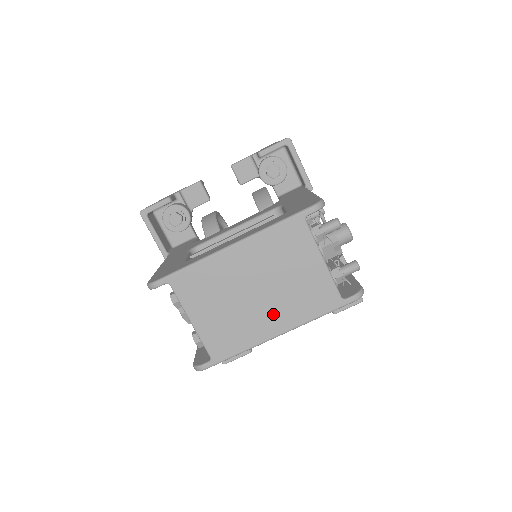
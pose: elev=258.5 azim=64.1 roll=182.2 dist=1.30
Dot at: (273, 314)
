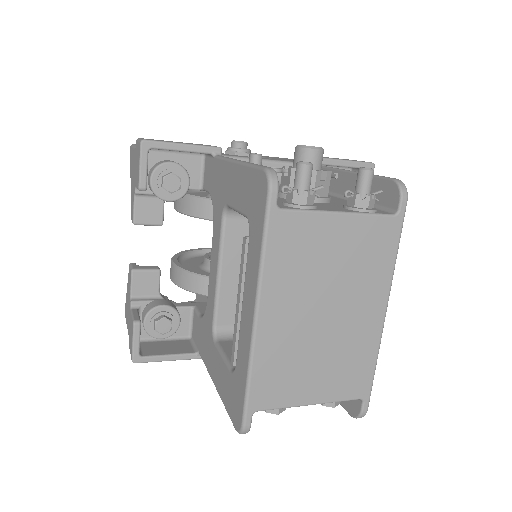
Dot at: (360, 307)
